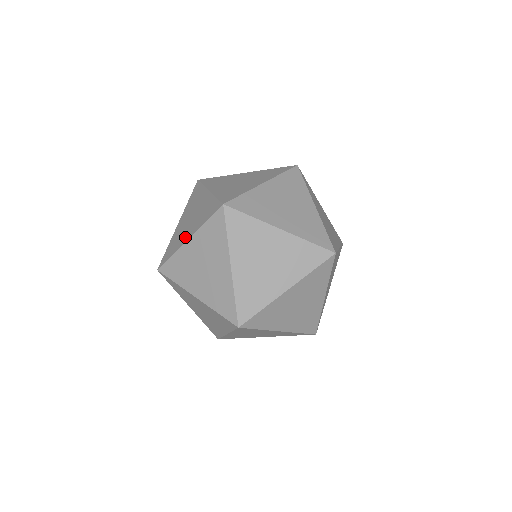
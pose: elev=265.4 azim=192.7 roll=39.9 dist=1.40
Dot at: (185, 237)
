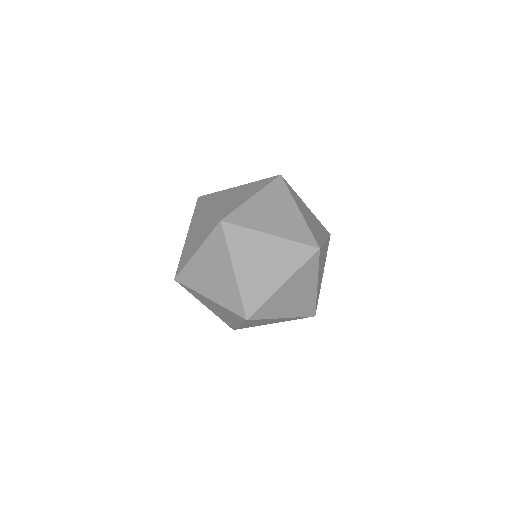
Dot at: (193, 250)
